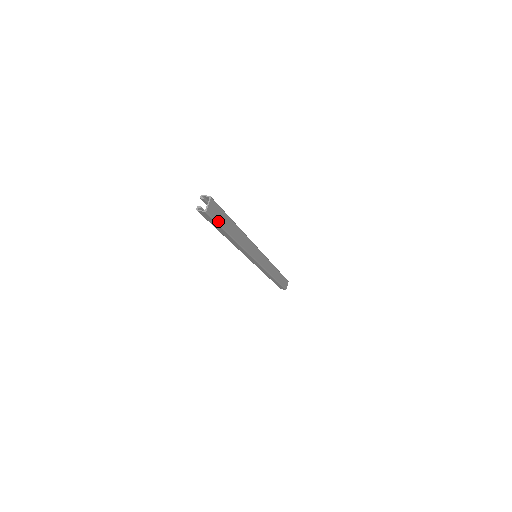
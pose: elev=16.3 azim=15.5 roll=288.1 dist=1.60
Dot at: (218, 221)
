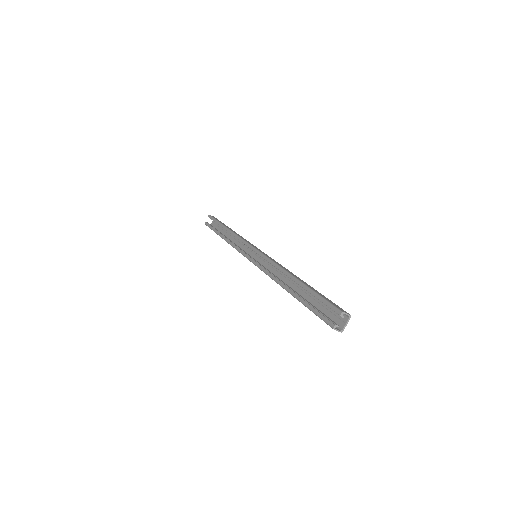
Dot at: occluded
